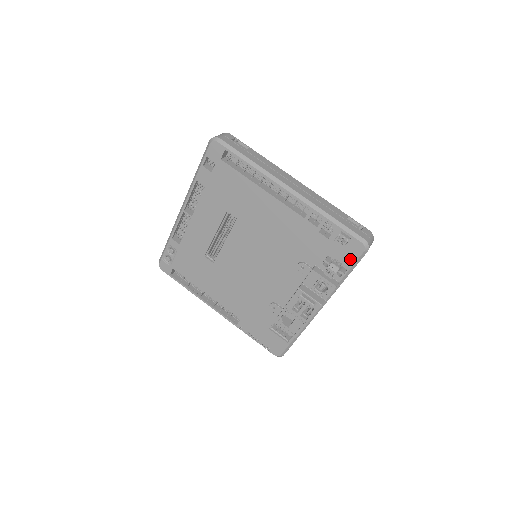
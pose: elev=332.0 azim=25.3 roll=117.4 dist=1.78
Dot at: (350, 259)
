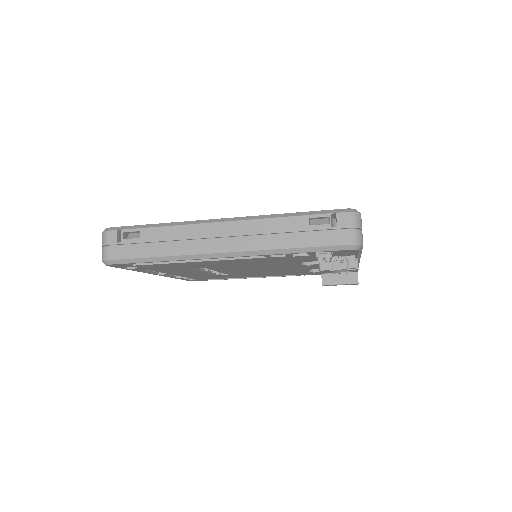
Dot at: (350, 254)
